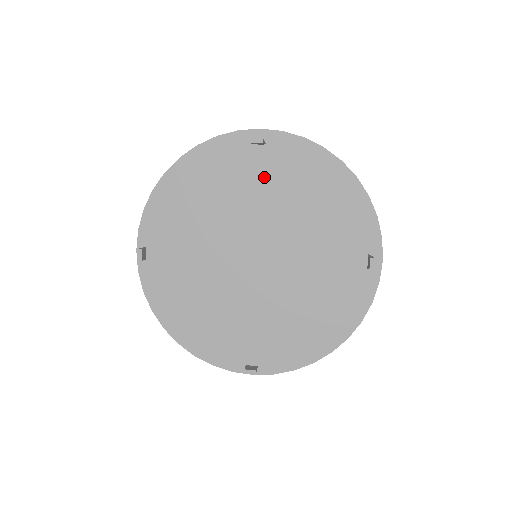
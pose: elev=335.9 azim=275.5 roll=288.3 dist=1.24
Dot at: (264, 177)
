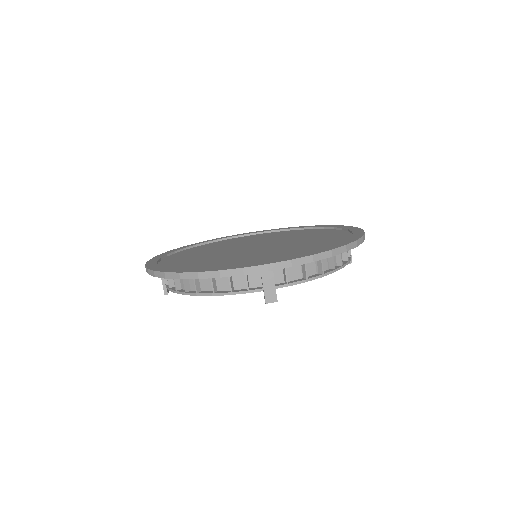
Dot at: occluded
